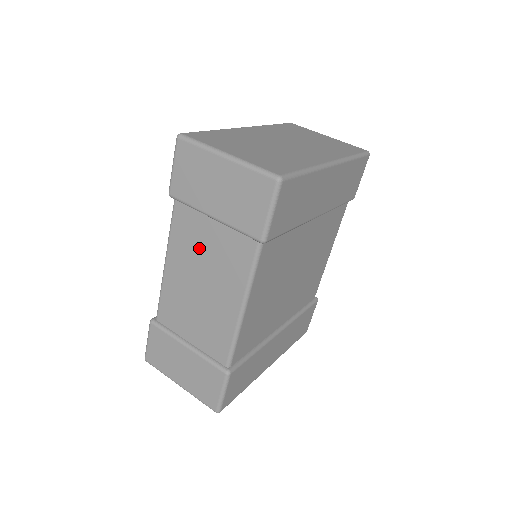
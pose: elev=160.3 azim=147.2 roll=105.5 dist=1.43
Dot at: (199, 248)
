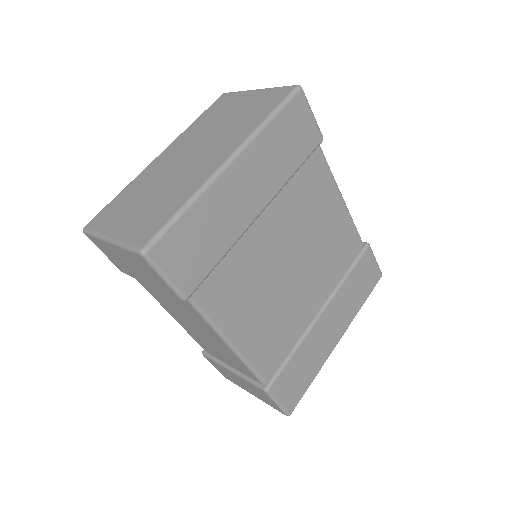
Dot at: (170, 304)
